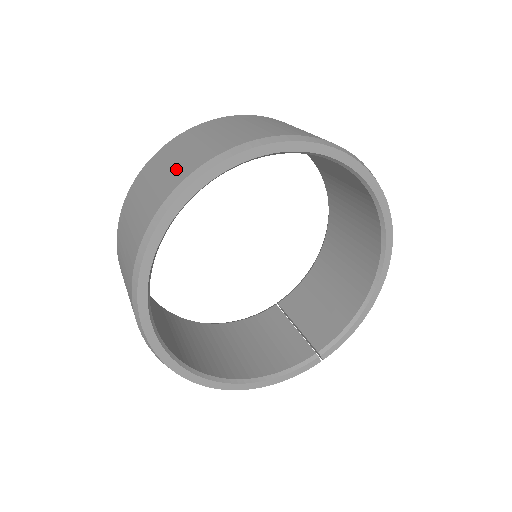
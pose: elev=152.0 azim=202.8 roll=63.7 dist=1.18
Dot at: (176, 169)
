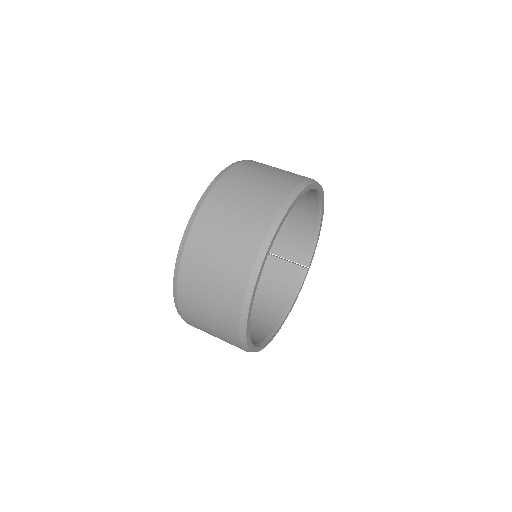
Dot at: (227, 280)
